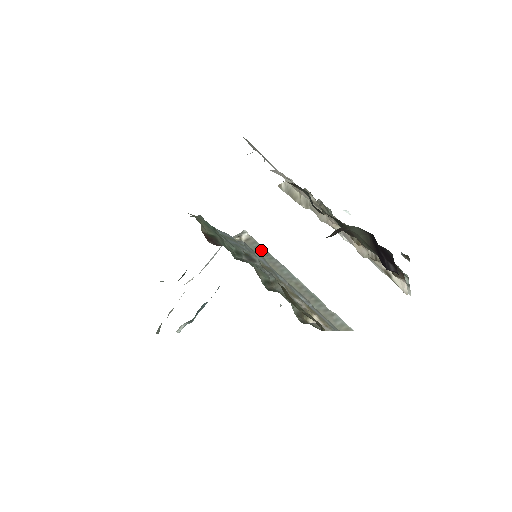
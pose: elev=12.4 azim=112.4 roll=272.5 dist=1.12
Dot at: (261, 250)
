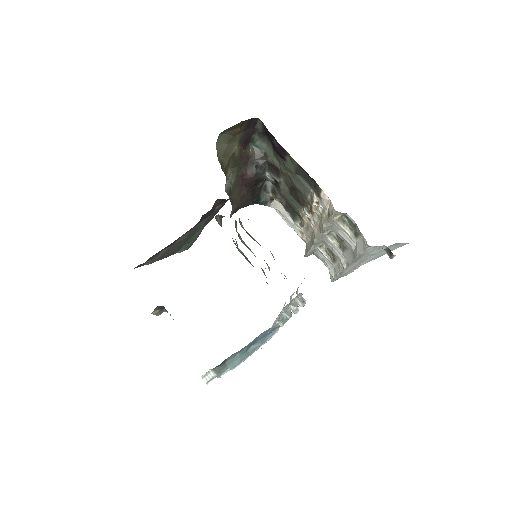
Dot at: occluded
